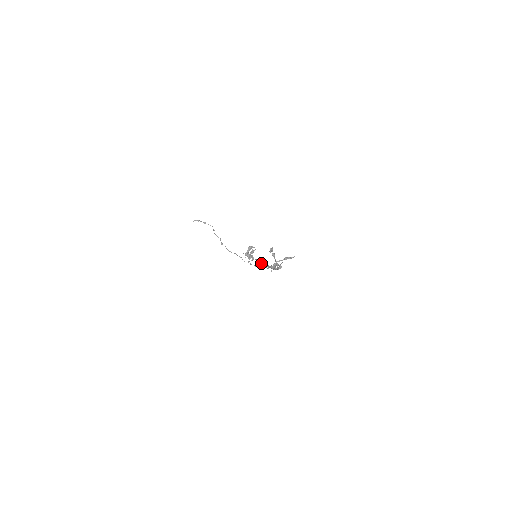
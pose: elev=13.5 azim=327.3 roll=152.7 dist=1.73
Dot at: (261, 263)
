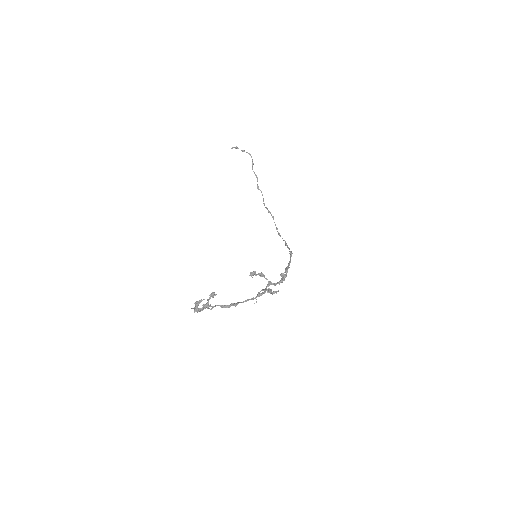
Dot at: (229, 306)
